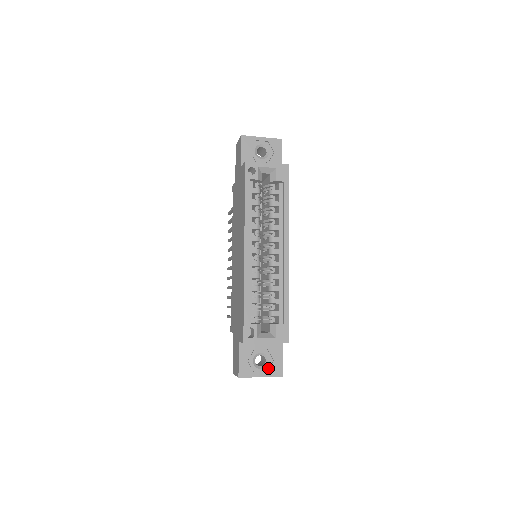
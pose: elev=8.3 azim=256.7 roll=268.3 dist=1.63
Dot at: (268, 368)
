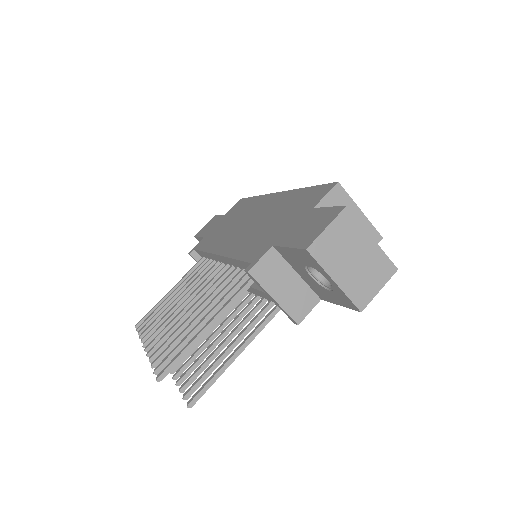
Dot at: occluded
